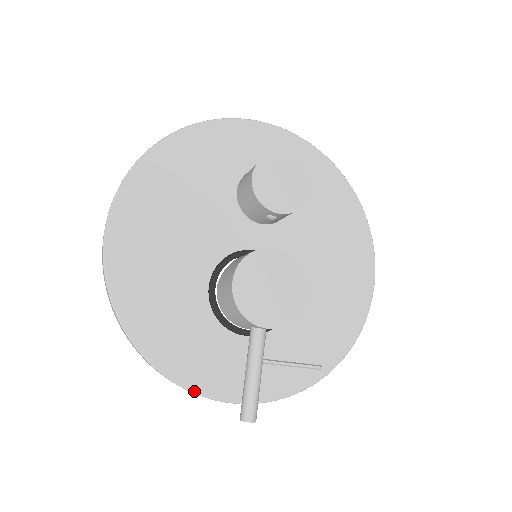
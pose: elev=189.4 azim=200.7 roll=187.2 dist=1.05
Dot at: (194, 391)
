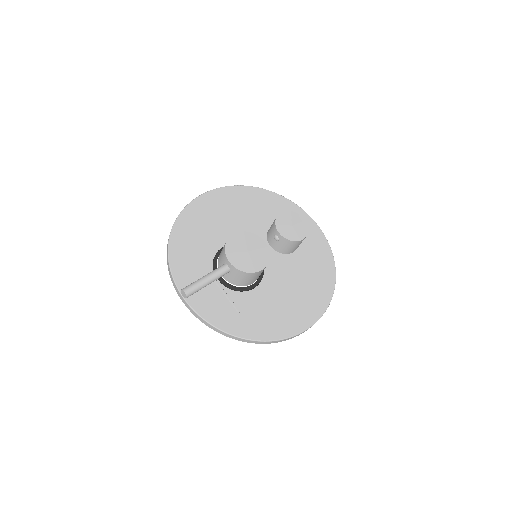
Dot at: (173, 276)
